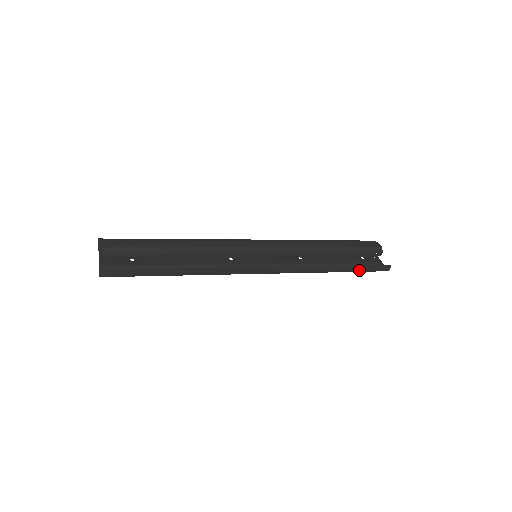
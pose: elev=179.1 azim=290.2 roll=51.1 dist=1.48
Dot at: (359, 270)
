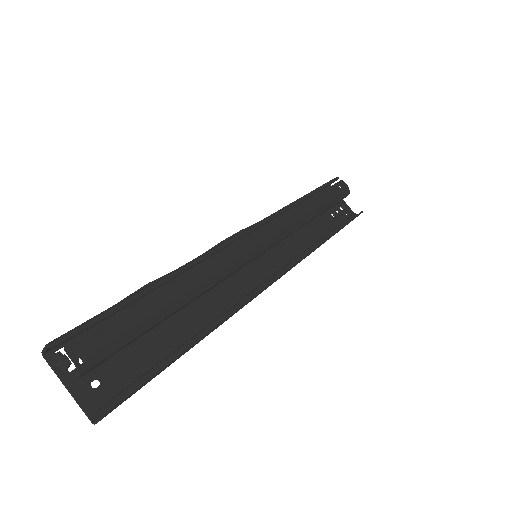
Dot at: occluded
